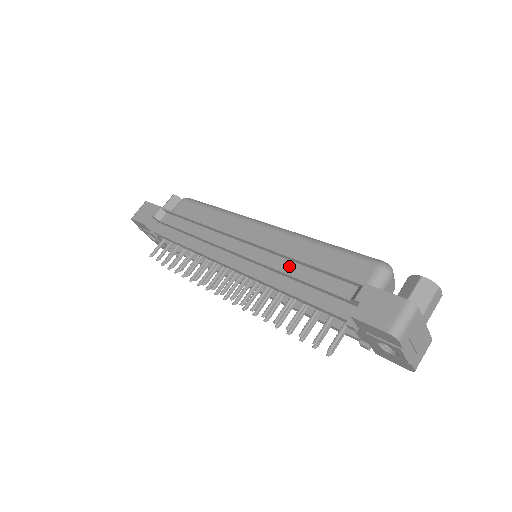
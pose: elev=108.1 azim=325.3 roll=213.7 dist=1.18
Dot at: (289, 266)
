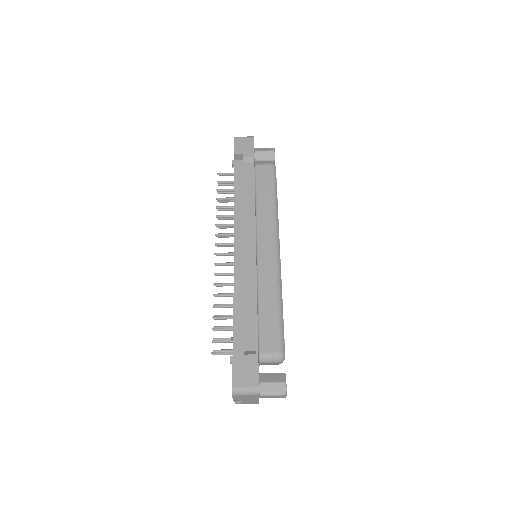
Dot at: (251, 294)
